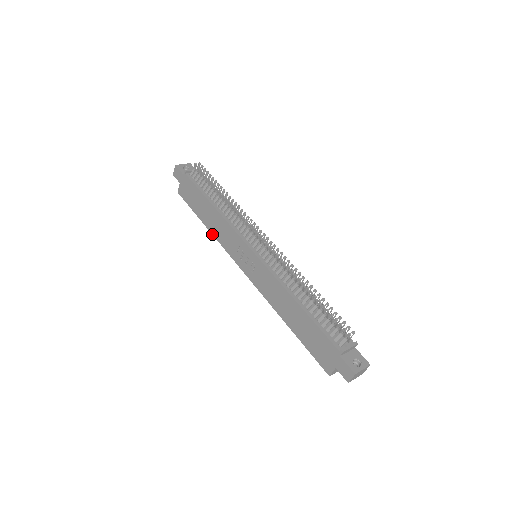
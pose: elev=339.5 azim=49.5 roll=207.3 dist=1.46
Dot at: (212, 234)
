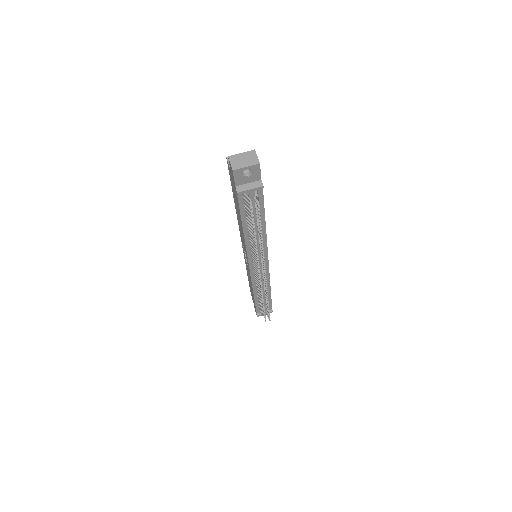
Dot at: (236, 212)
